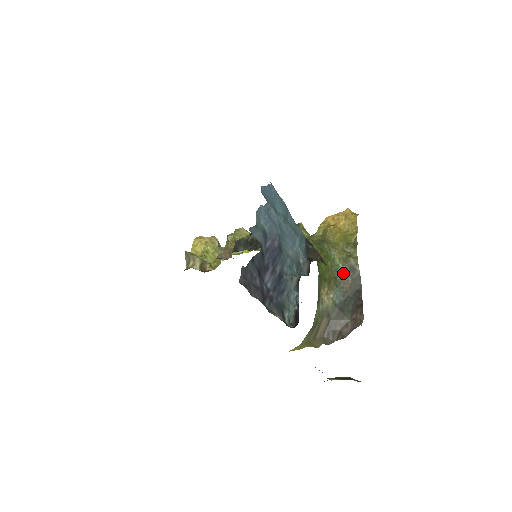
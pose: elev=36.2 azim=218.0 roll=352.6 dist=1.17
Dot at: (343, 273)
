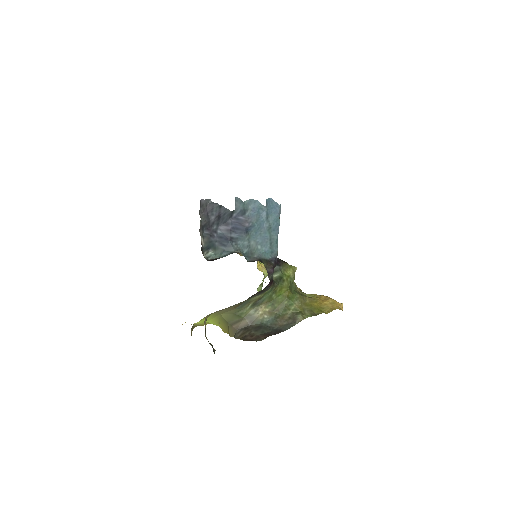
Dot at: (287, 316)
